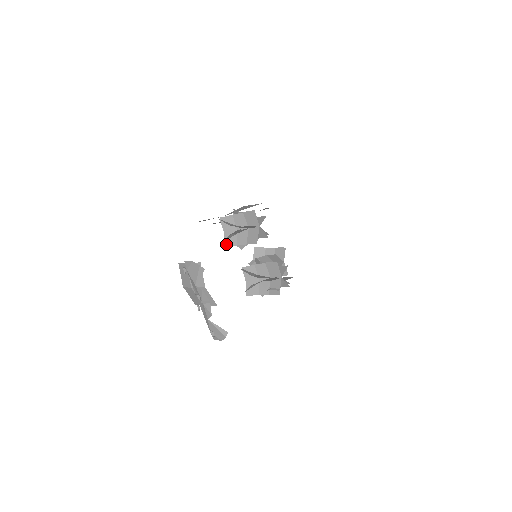
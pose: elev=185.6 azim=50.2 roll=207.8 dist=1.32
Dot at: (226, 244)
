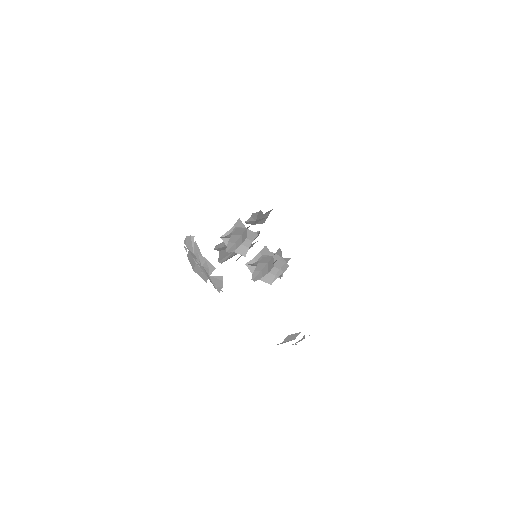
Dot at: (229, 251)
